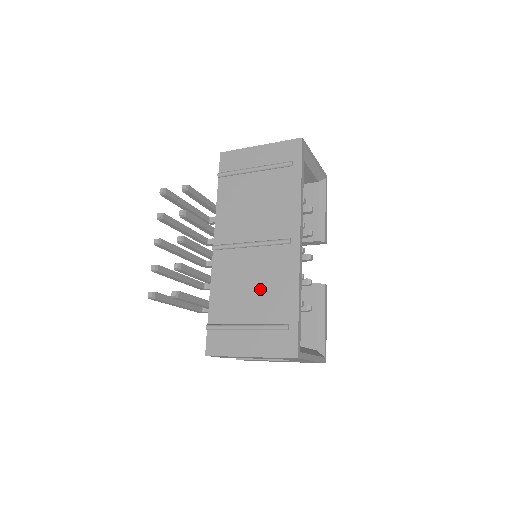
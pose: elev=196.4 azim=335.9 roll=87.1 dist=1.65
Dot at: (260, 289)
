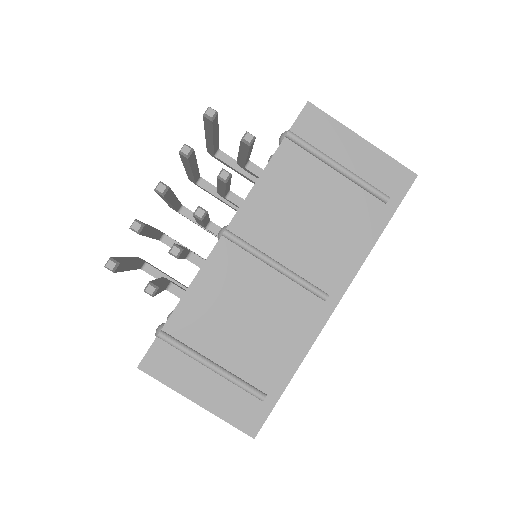
Dot at: (256, 331)
